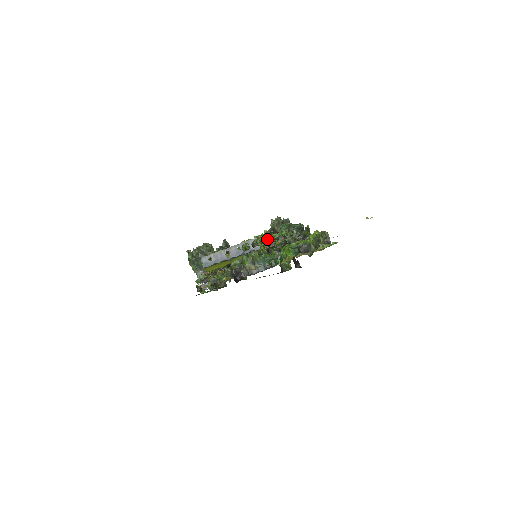
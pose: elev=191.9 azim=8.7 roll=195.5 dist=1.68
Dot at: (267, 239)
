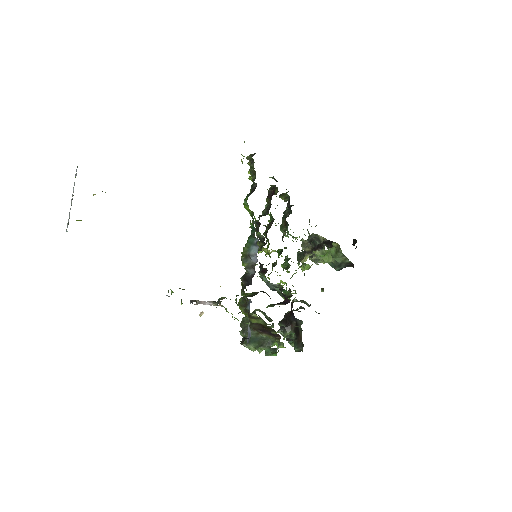
Dot at: occluded
